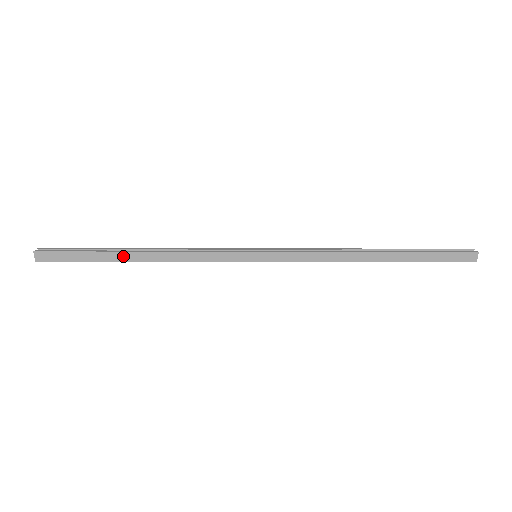
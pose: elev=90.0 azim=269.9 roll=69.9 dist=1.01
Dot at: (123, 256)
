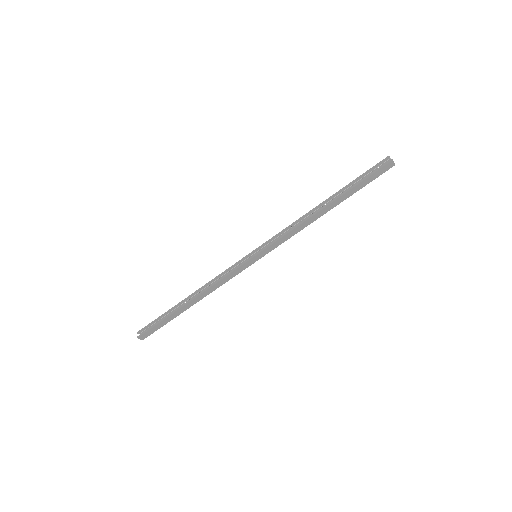
Dot at: (184, 308)
